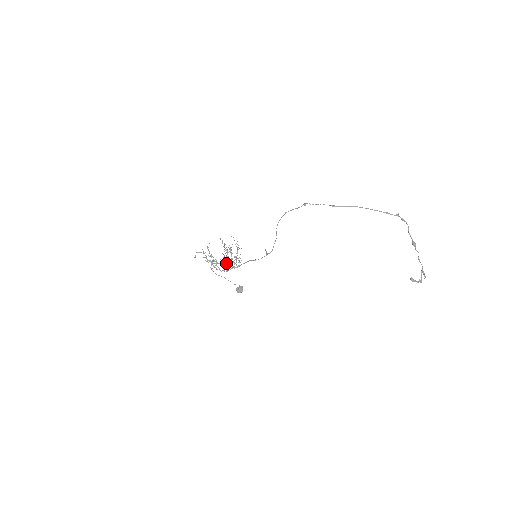
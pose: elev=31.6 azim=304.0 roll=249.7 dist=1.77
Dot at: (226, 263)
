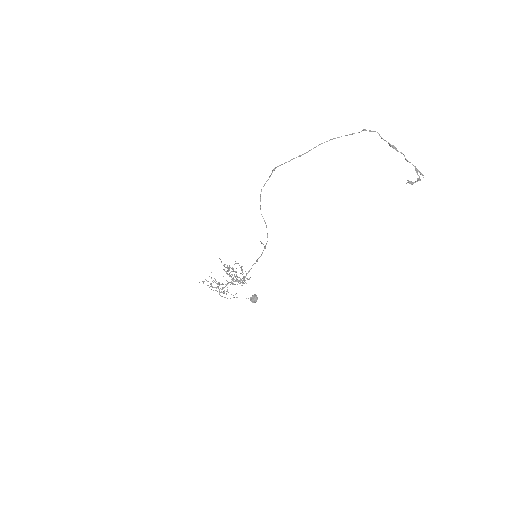
Dot at: (231, 279)
